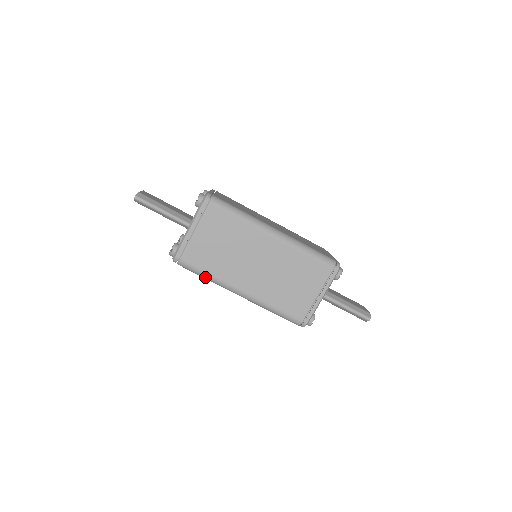
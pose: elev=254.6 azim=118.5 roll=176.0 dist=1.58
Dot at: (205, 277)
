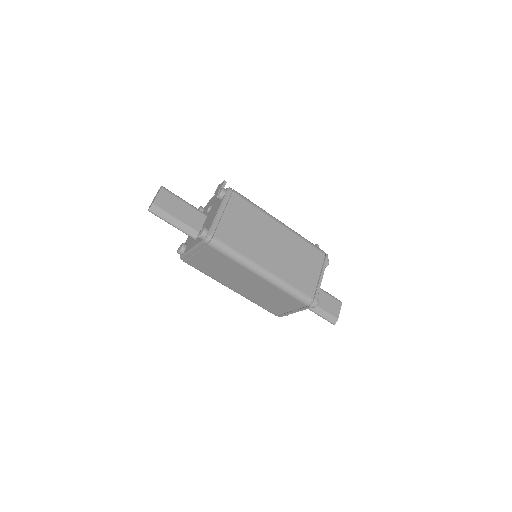
Dot at: occluded
